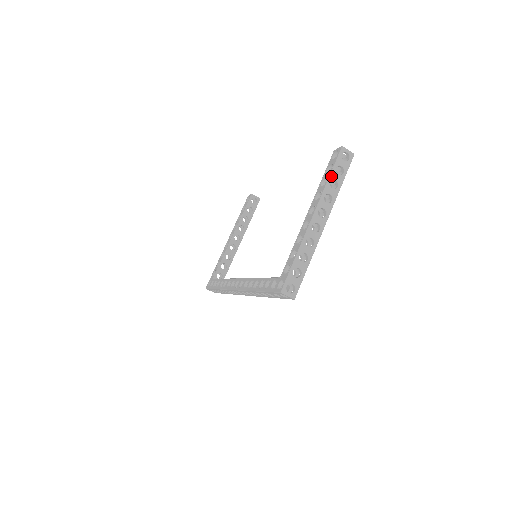
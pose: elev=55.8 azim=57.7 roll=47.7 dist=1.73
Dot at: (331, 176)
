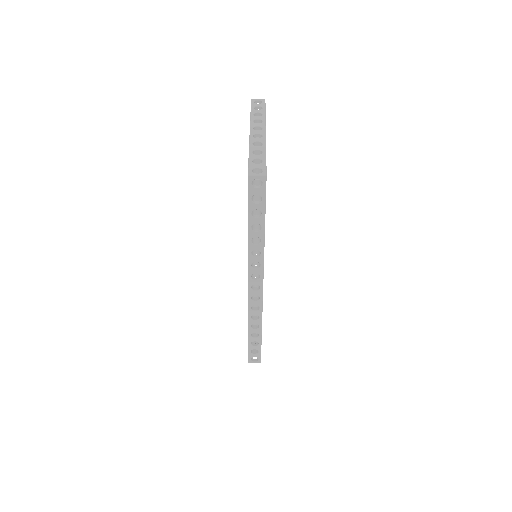
Dot at: (252, 112)
